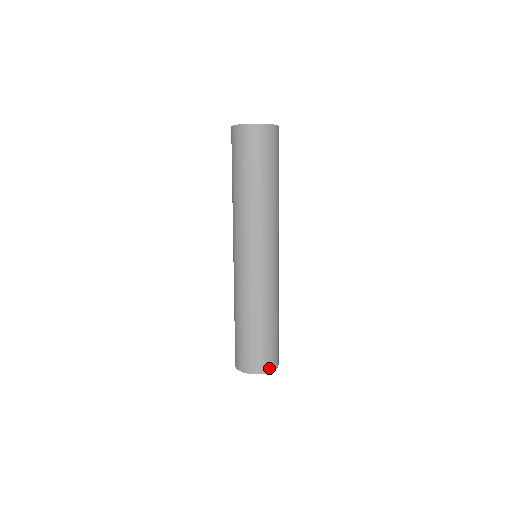
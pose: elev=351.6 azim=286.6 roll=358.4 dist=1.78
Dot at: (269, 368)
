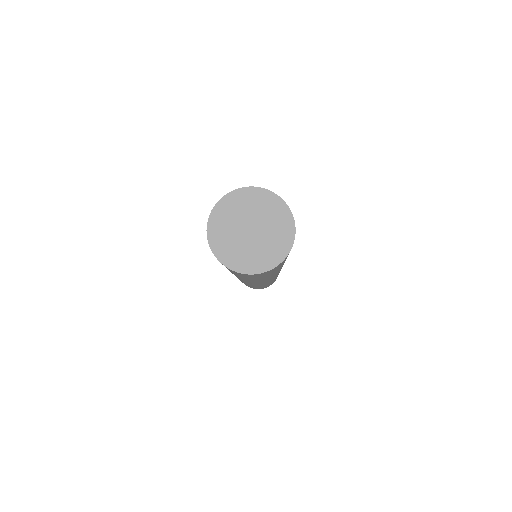
Dot at: occluded
